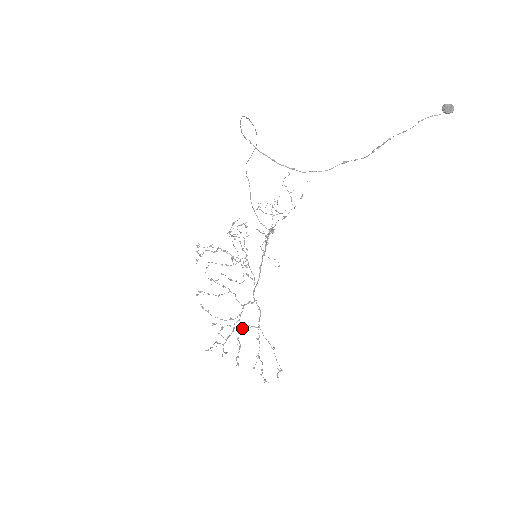
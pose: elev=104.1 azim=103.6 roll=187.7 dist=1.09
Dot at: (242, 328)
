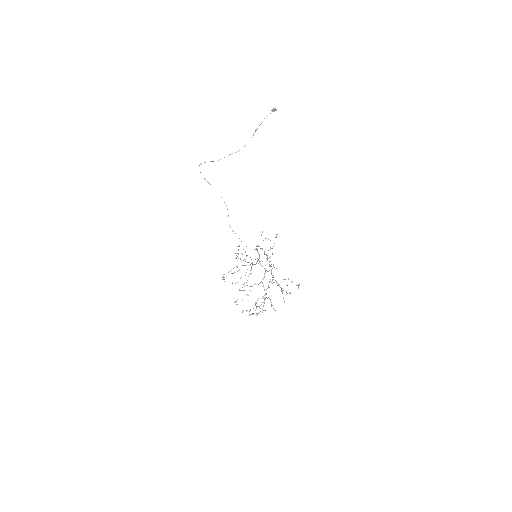
Dot at: occluded
